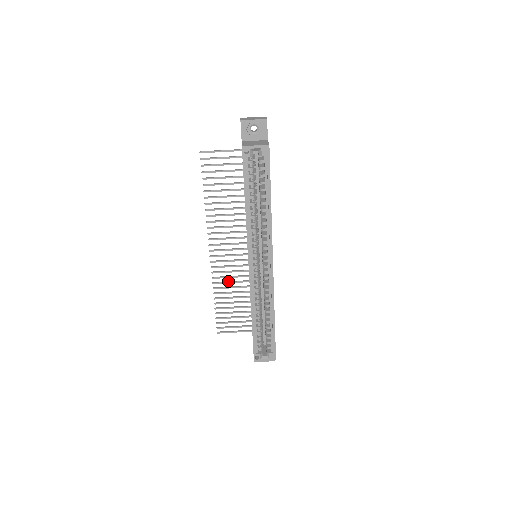
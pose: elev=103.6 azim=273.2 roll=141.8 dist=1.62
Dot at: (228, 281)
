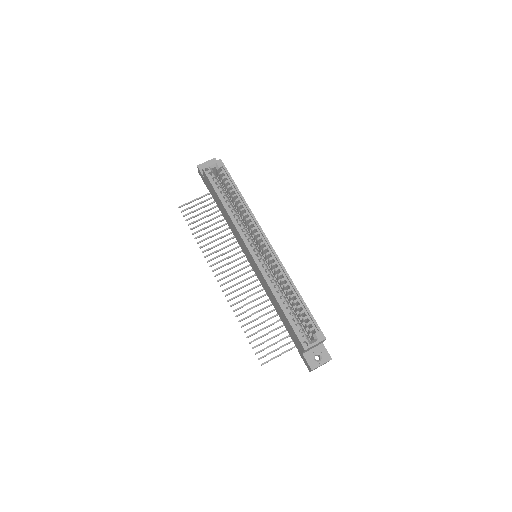
Dot at: (246, 303)
